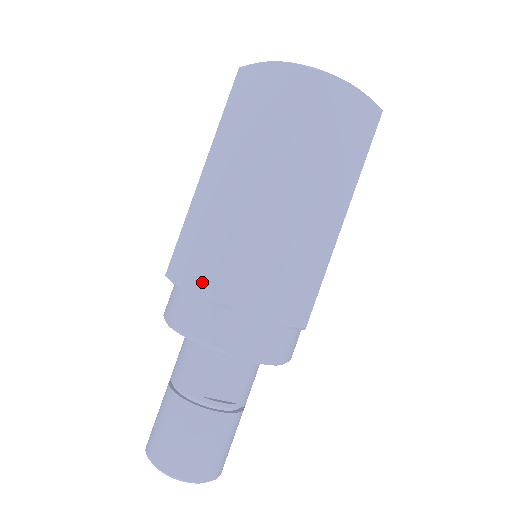
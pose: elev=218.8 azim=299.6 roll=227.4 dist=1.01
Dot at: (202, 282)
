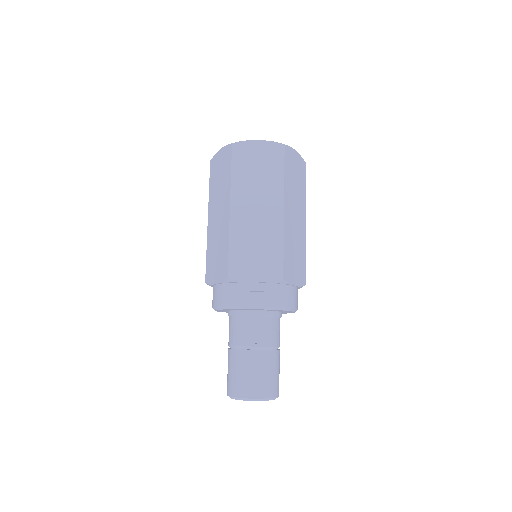
Dot at: (218, 275)
